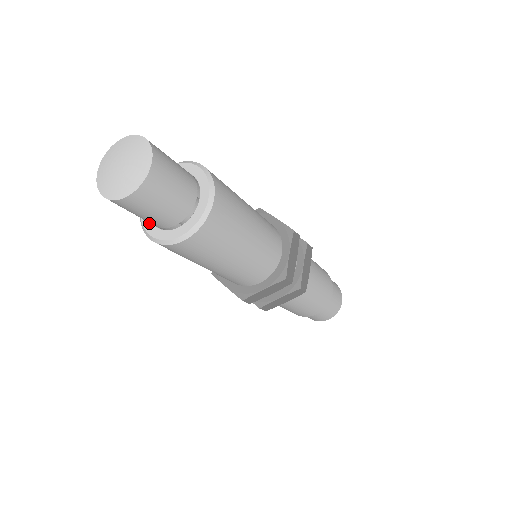
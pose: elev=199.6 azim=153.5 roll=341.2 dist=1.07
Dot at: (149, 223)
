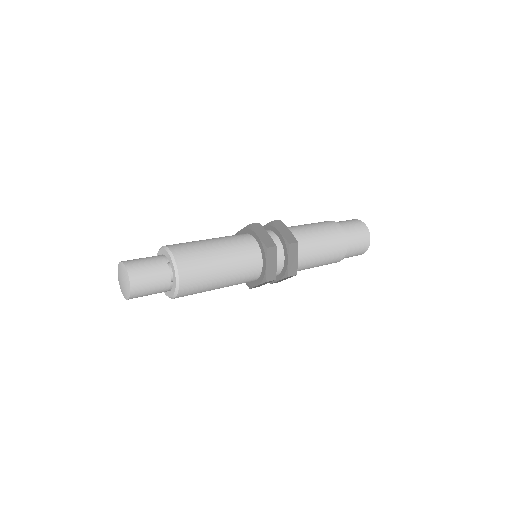
Dot at: occluded
